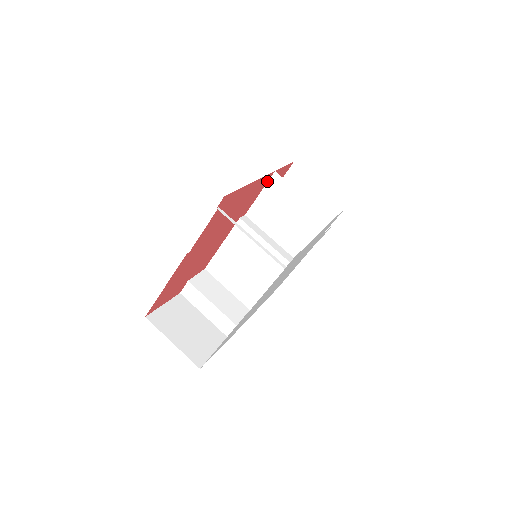
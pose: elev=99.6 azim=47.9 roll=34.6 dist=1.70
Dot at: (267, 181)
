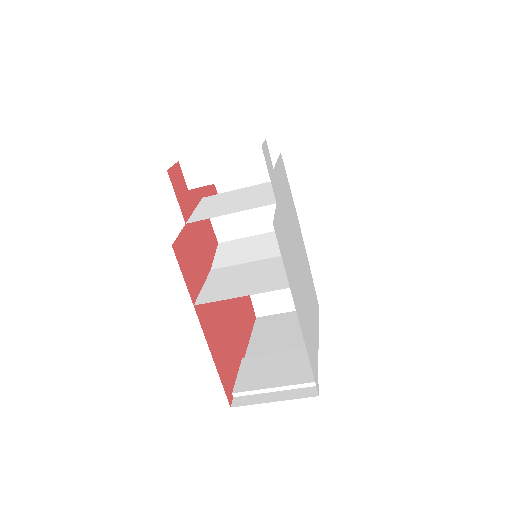
Dot at: (197, 299)
